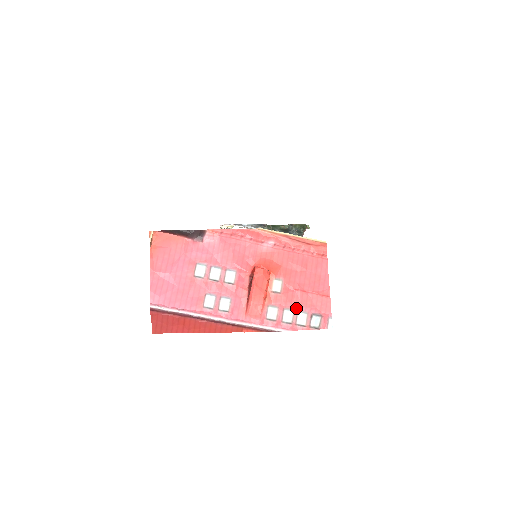
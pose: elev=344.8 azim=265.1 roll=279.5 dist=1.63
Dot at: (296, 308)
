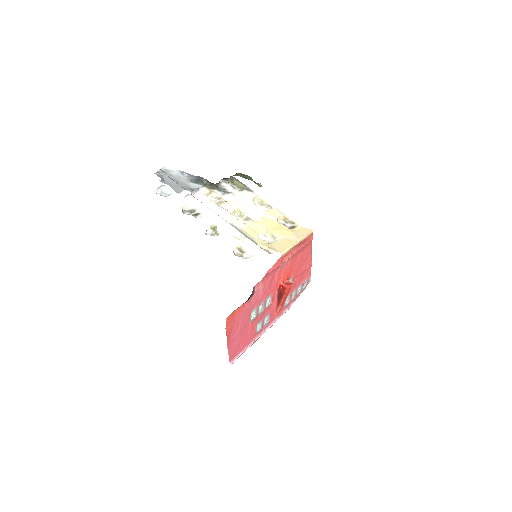
Dot at: (297, 287)
